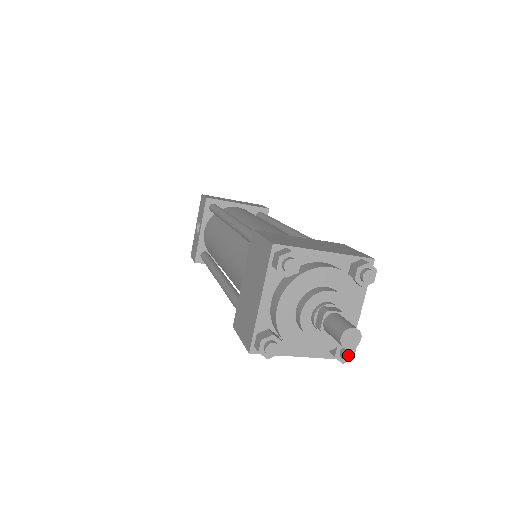
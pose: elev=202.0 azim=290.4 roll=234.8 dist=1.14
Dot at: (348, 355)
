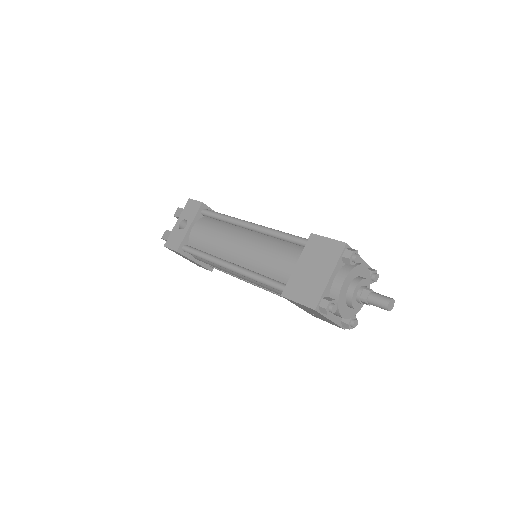
Dot at: (355, 324)
